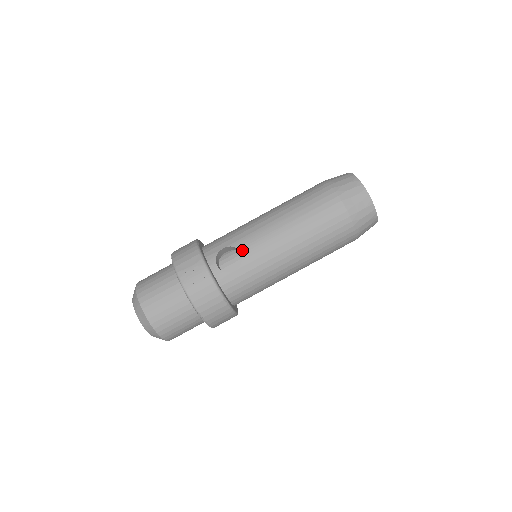
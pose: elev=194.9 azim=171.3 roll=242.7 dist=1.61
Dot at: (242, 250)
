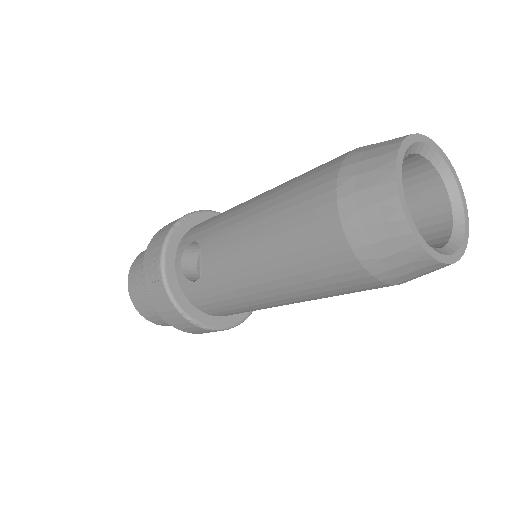
Dot at: (203, 254)
